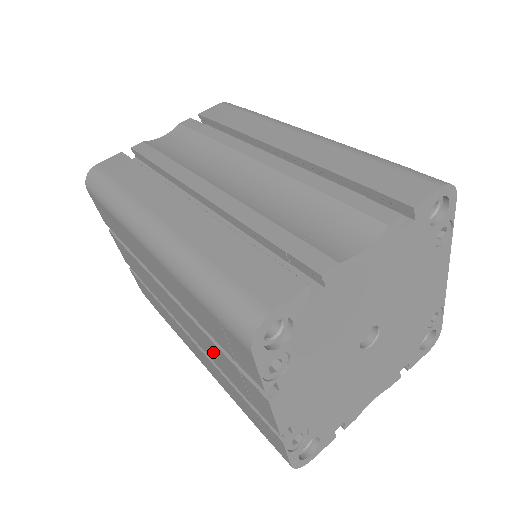
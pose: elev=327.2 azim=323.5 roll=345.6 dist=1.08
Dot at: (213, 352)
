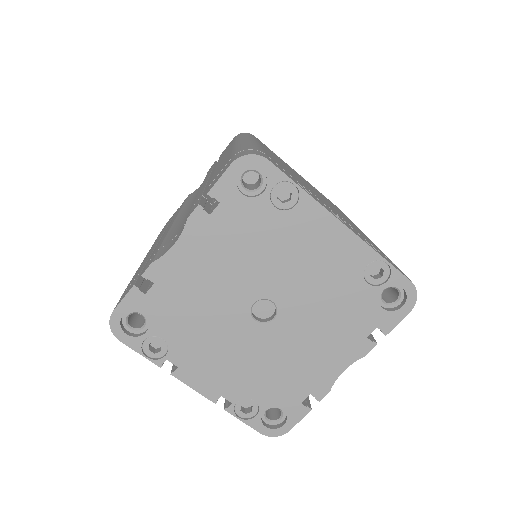
Dot at: occluded
